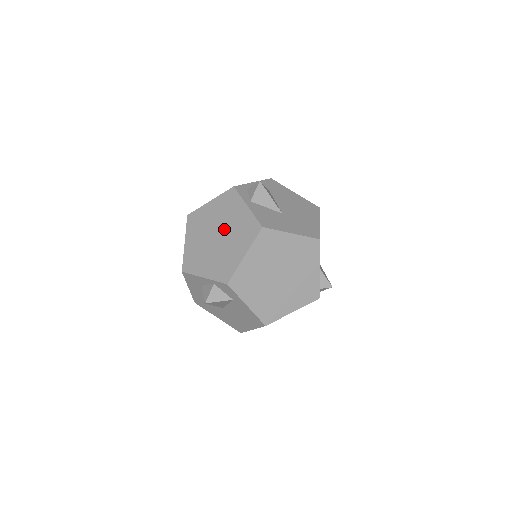
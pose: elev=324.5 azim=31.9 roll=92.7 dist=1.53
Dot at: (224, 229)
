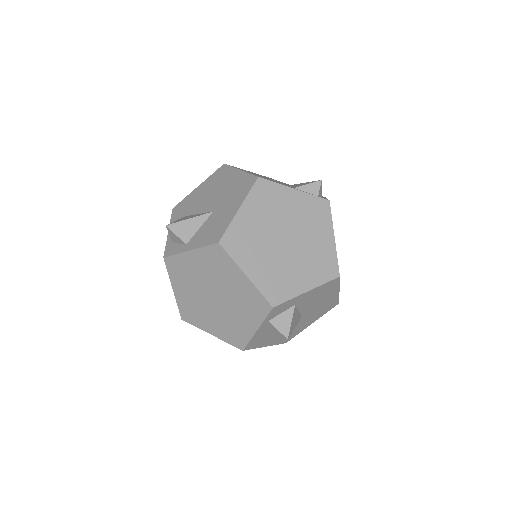
Dot at: (208, 287)
